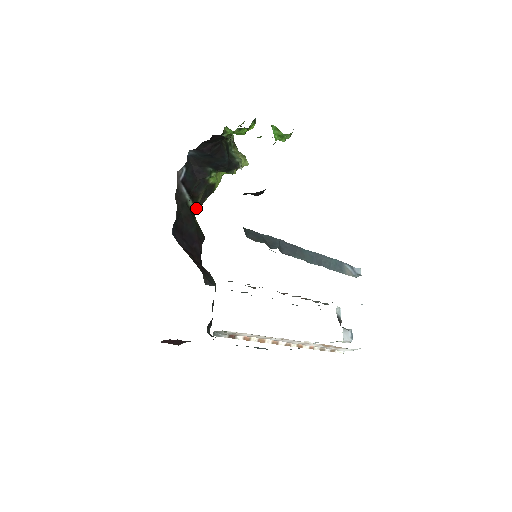
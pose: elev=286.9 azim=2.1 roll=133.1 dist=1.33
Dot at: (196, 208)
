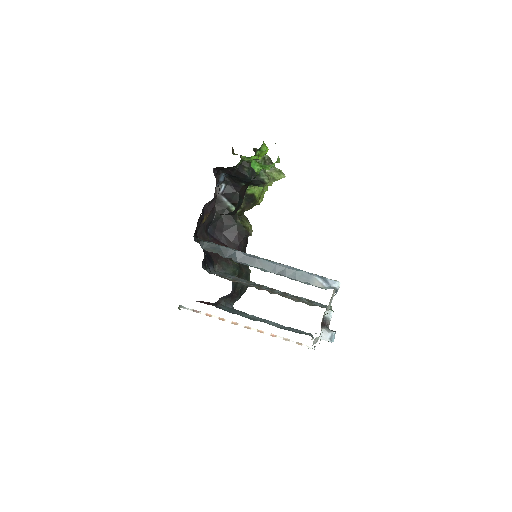
Dot at: (245, 210)
